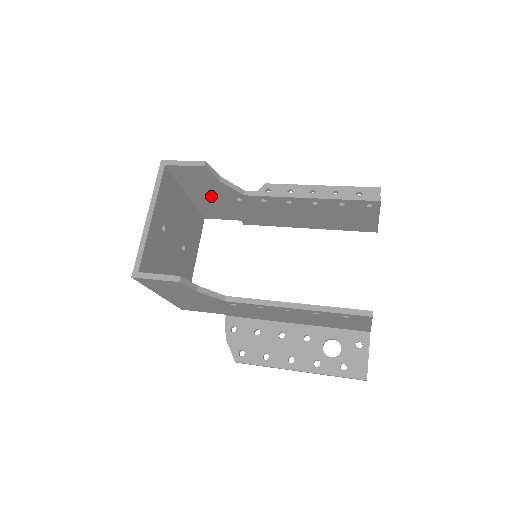
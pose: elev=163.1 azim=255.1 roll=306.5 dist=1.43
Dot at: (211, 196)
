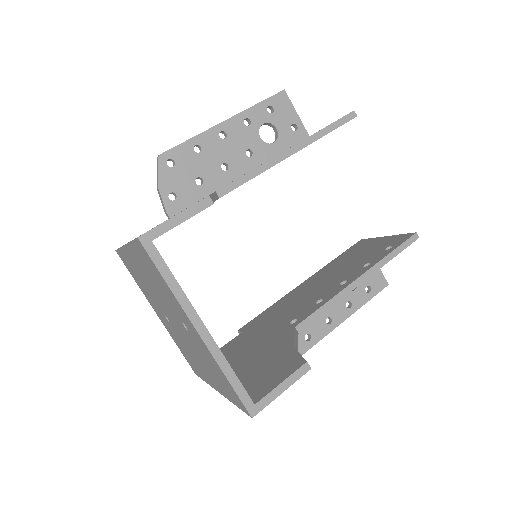
Dot at: occluded
